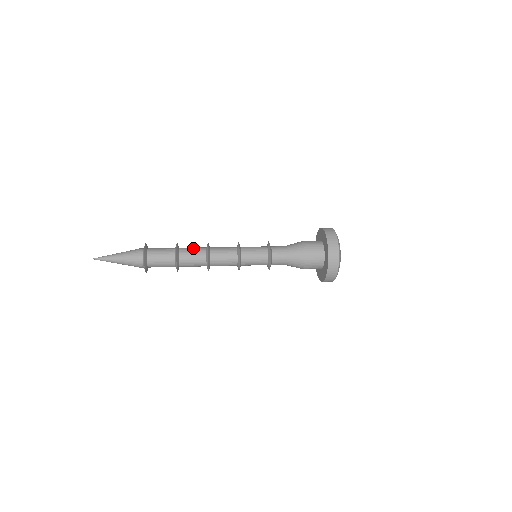
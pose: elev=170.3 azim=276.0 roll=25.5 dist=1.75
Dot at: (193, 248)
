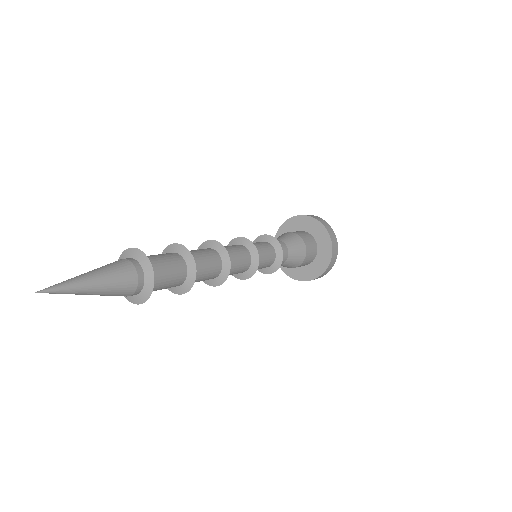
Dot at: (208, 262)
